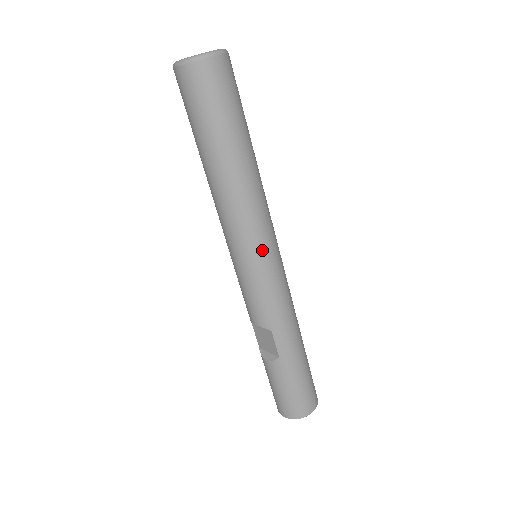
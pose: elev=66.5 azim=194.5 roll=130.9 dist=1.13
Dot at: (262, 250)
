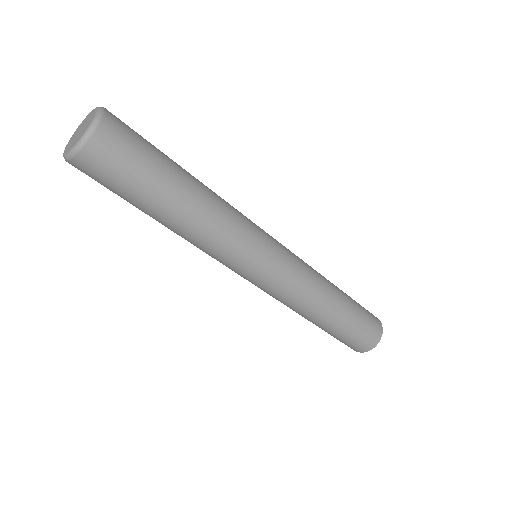
Dot at: (238, 271)
